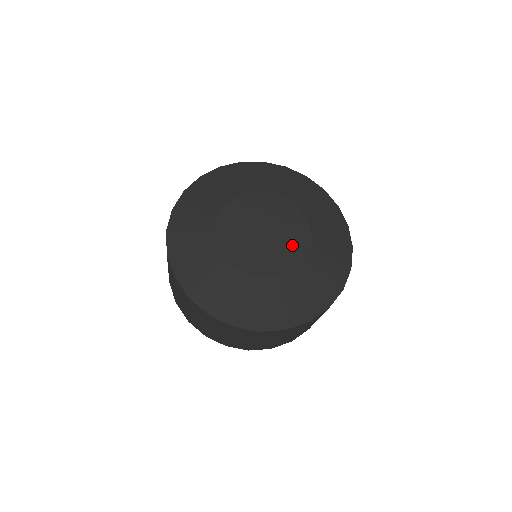
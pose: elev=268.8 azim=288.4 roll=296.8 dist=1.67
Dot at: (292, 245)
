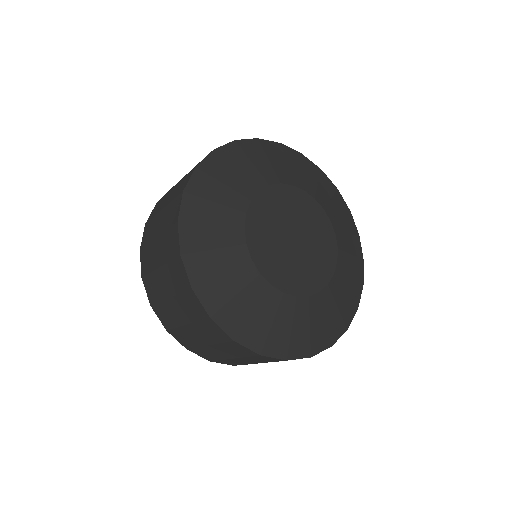
Dot at: (313, 270)
